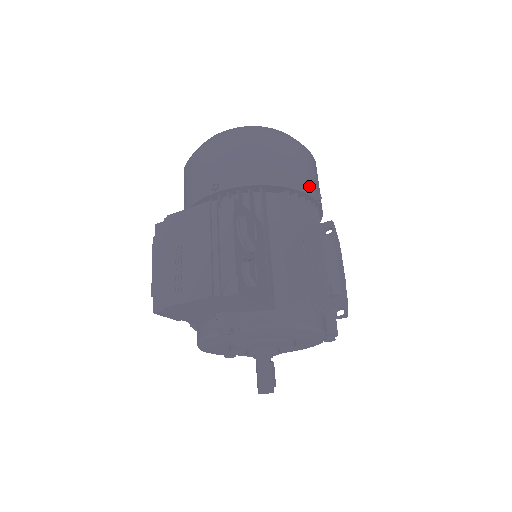
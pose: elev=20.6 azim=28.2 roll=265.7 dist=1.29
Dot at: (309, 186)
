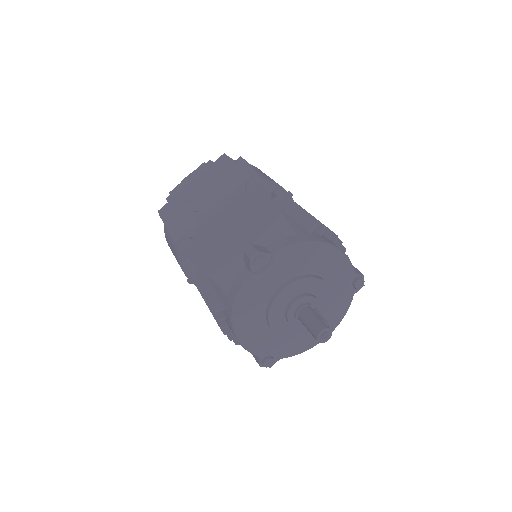
Dot at: occluded
